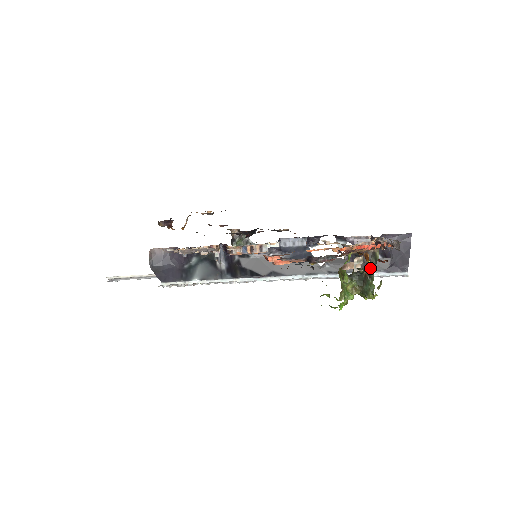
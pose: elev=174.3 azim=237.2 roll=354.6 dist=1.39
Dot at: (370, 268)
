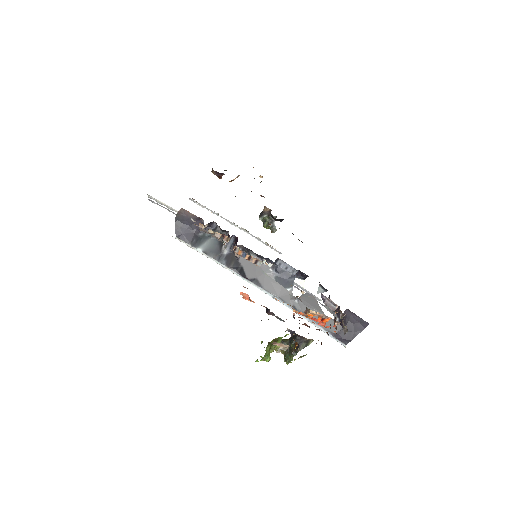
Dot at: (298, 348)
